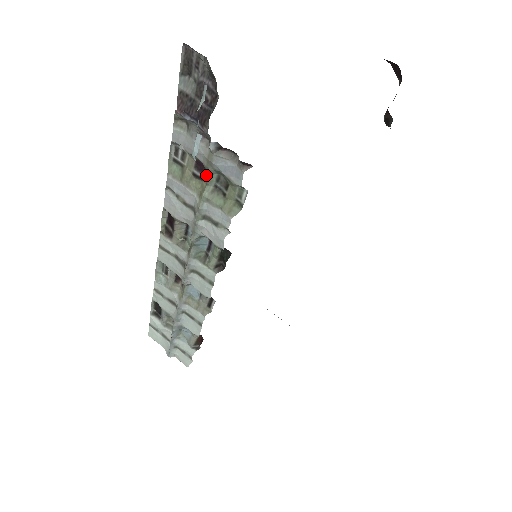
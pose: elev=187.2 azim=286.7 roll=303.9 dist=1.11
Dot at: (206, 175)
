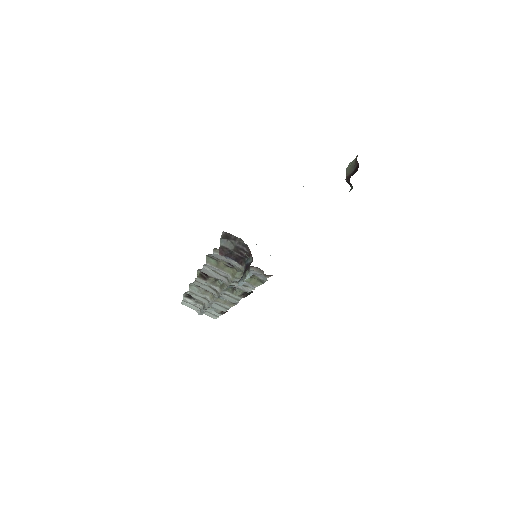
Dot at: (237, 270)
